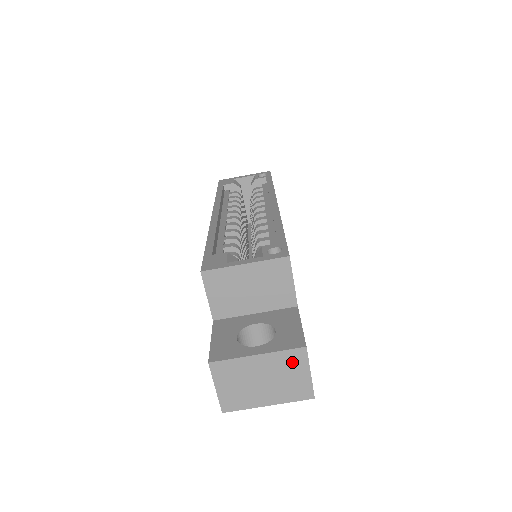
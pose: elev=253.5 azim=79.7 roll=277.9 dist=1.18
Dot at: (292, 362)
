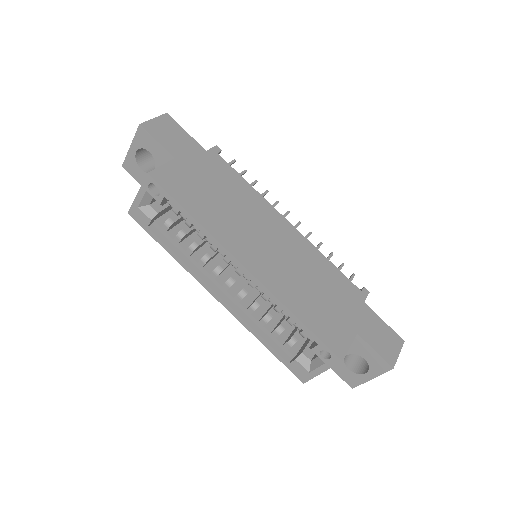
Dot at: occluded
